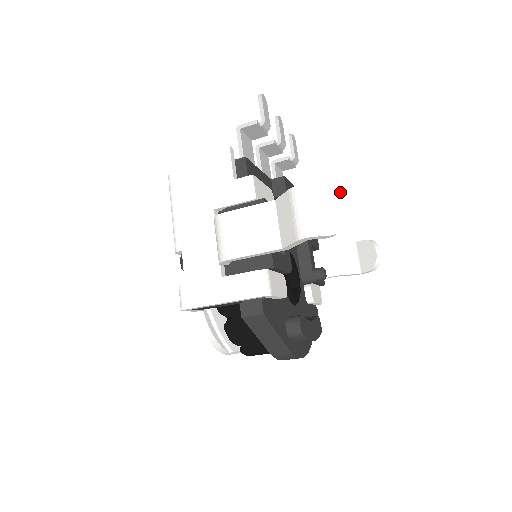
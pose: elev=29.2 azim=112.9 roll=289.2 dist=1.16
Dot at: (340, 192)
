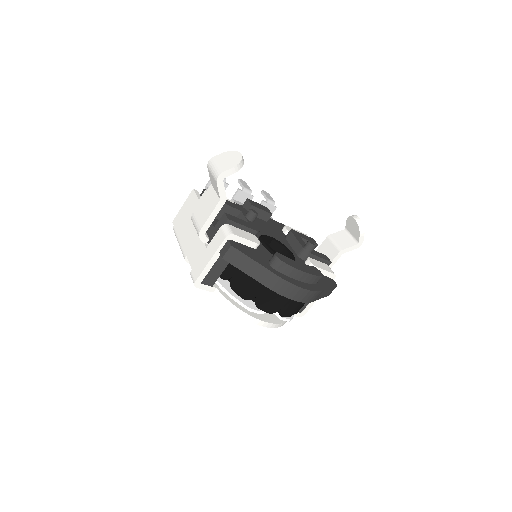
Dot at: (234, 151)
